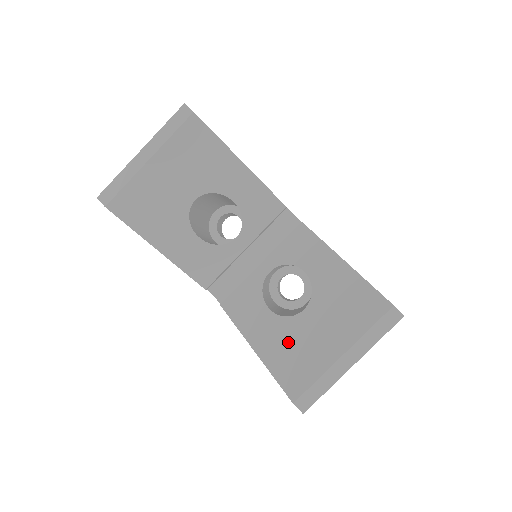
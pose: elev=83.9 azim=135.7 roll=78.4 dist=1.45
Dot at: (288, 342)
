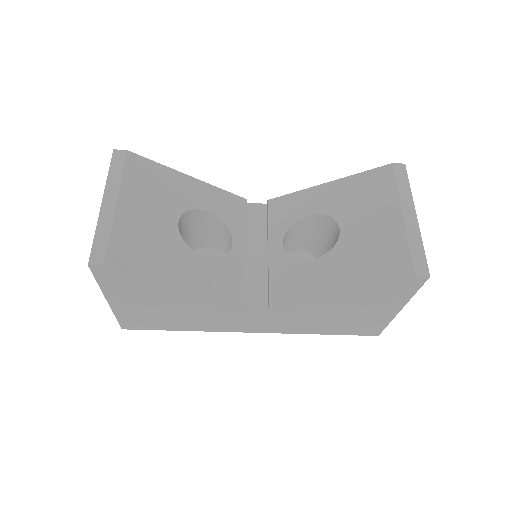
Dot at: (357, 255)
